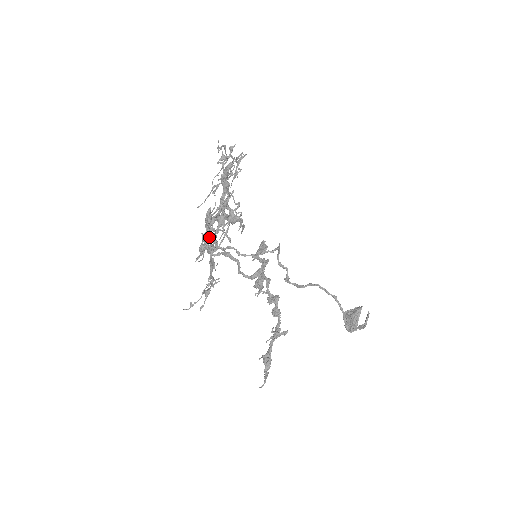
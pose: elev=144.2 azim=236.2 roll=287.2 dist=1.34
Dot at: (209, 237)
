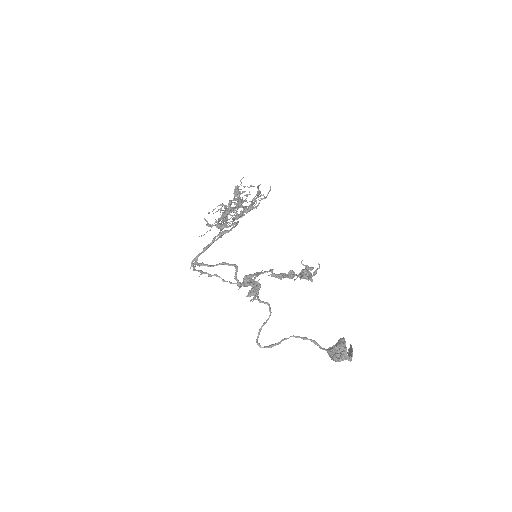
Dot at: (221, 225)
